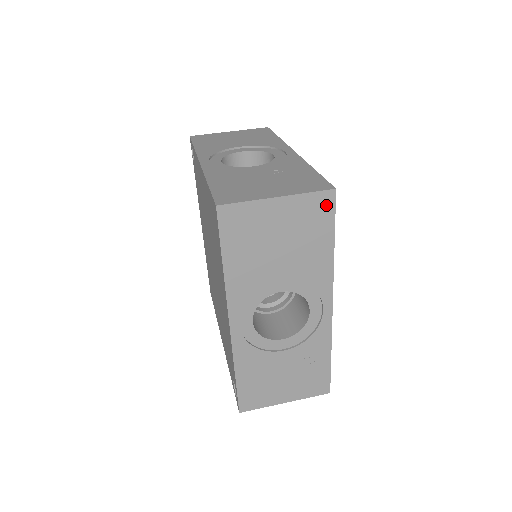
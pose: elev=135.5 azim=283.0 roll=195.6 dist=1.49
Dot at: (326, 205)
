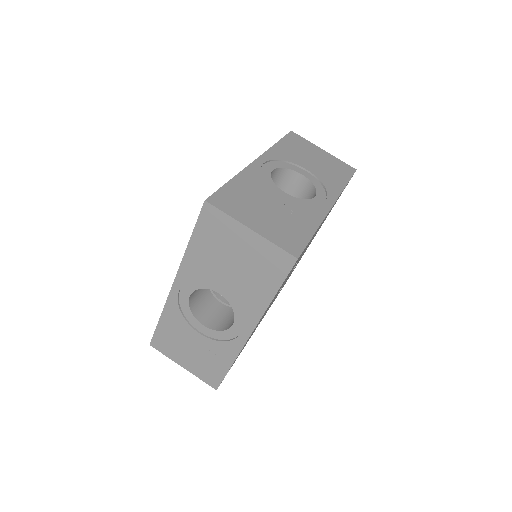
Dot at: (284, 264)
